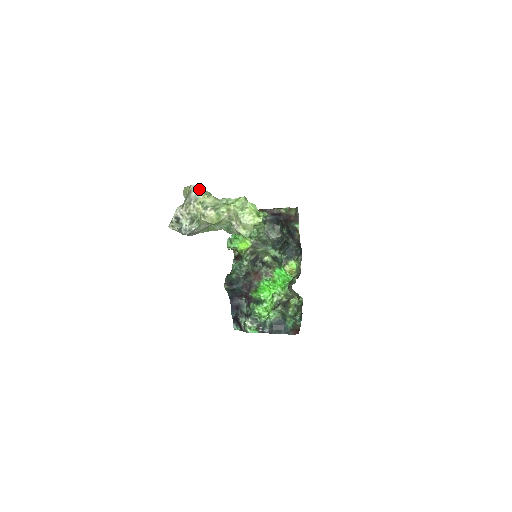
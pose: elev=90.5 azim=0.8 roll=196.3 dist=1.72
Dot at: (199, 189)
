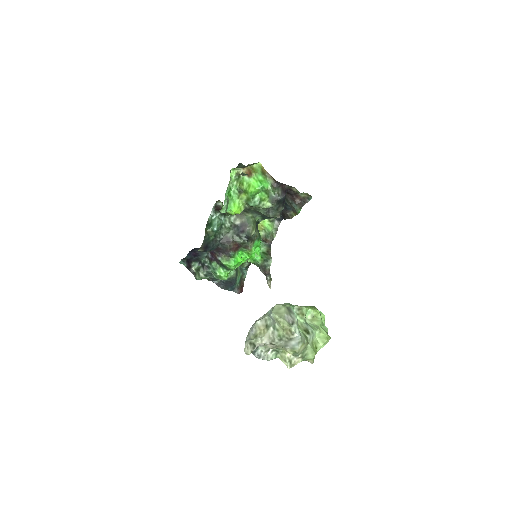
Dot at: (301, 340)
